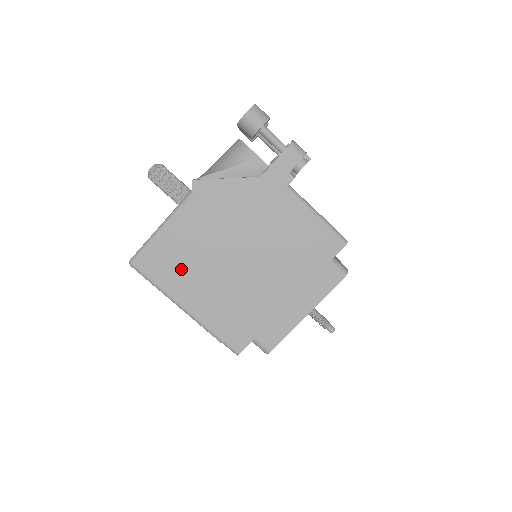
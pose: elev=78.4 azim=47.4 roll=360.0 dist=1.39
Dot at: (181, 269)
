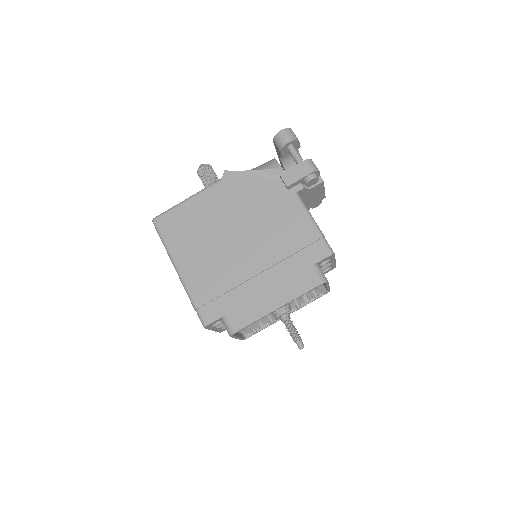
Dot at: (189, 235)
